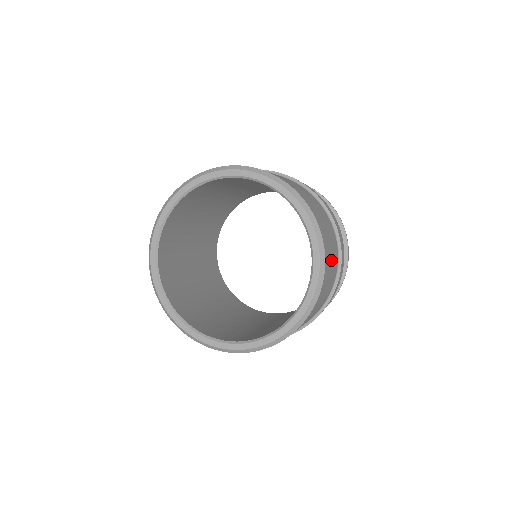
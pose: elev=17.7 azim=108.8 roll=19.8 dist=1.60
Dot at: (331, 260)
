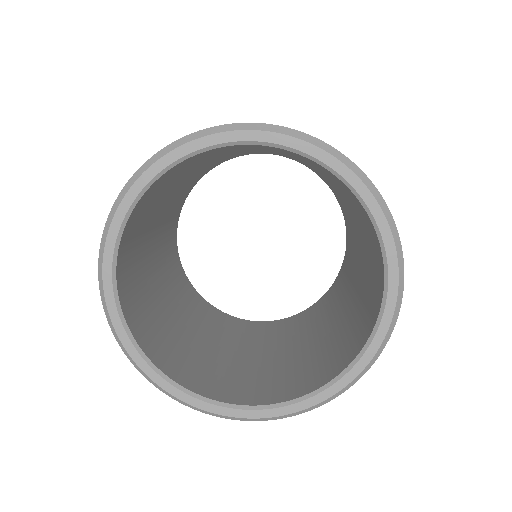
Dot at: occluded
